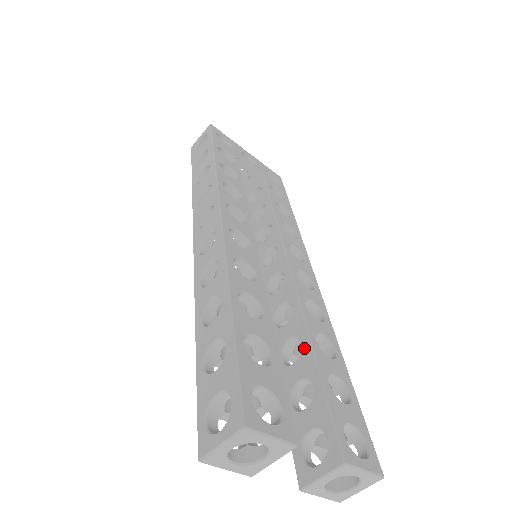
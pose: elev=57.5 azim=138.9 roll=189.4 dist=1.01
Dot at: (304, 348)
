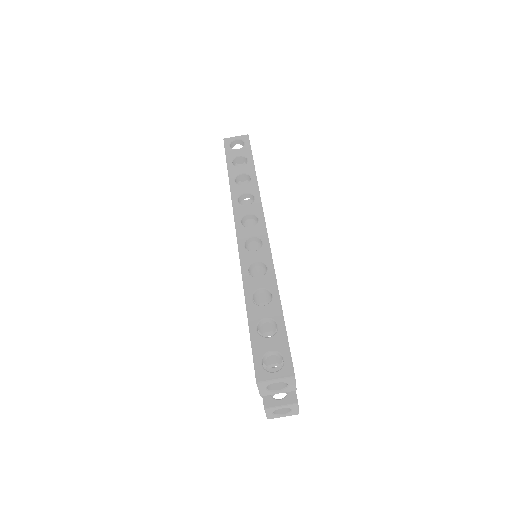
Dot at: occluded
